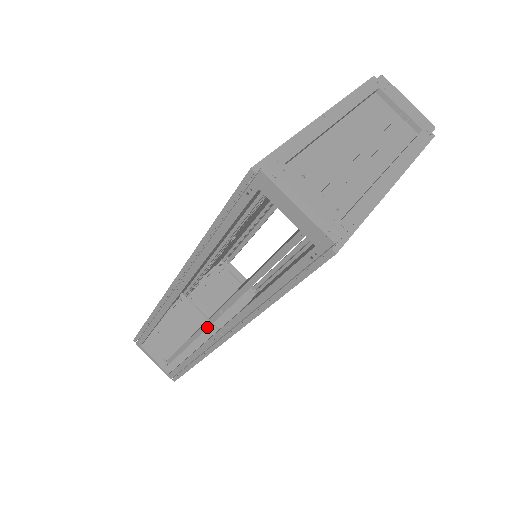
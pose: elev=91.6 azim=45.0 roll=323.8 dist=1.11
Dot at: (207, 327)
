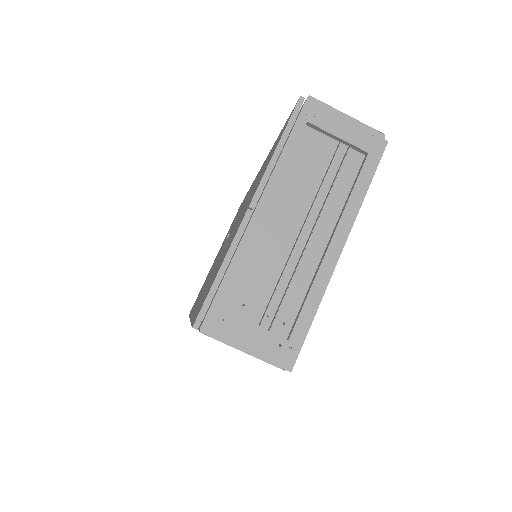
Dot at: occluded
